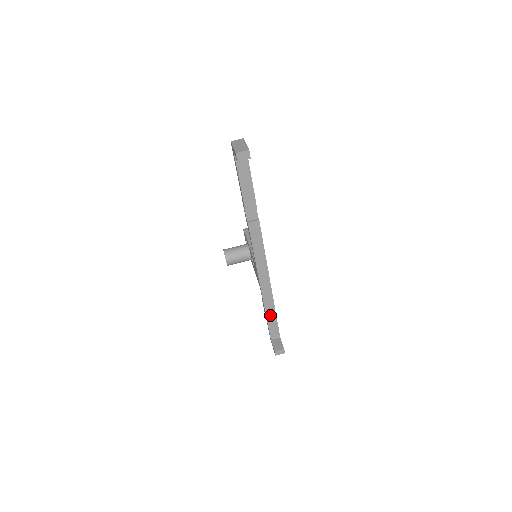
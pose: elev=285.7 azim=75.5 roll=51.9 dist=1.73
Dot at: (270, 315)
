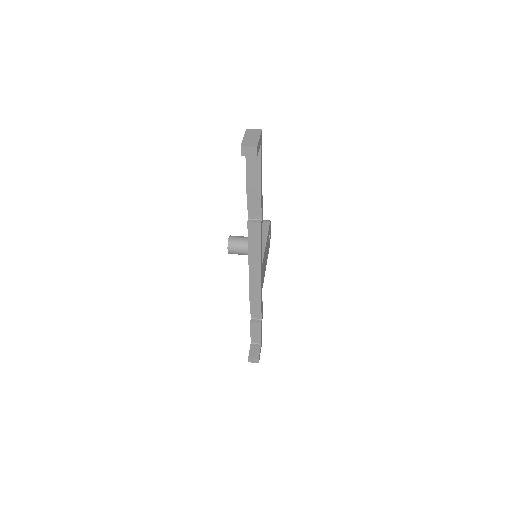
Dot at: (255, 320)
